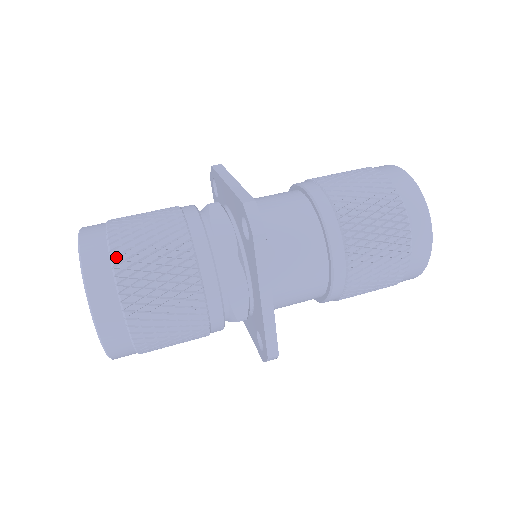
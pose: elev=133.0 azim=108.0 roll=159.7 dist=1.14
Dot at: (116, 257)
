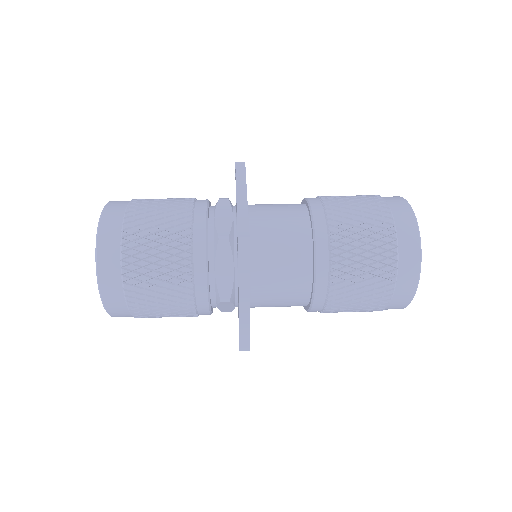
Dot at: occluded
